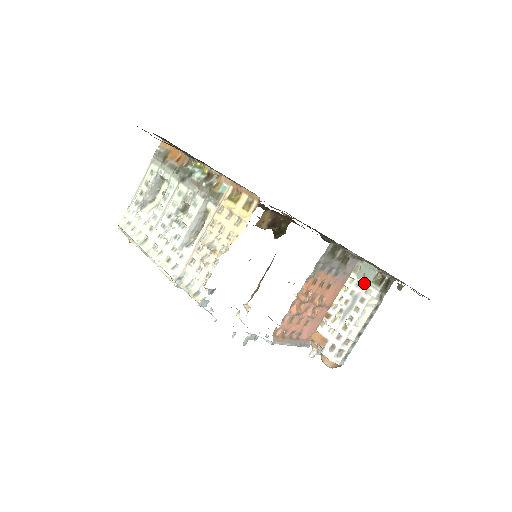
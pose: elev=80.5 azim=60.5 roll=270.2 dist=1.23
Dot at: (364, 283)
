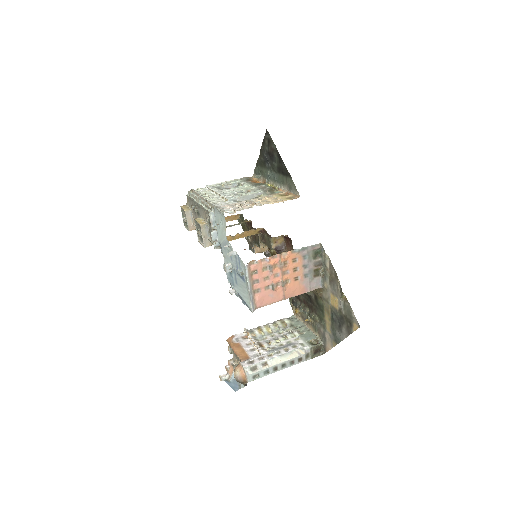
Dot at: (302, 340)
